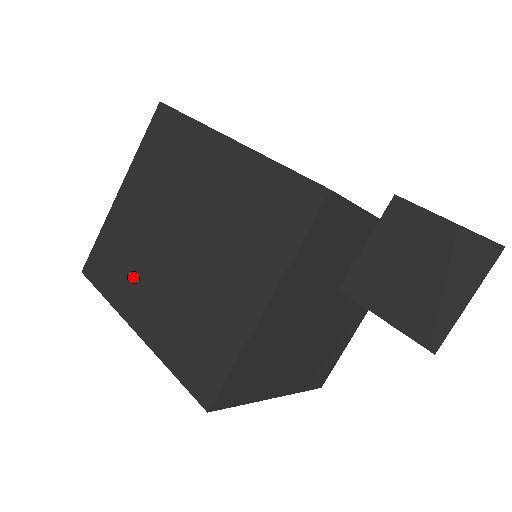
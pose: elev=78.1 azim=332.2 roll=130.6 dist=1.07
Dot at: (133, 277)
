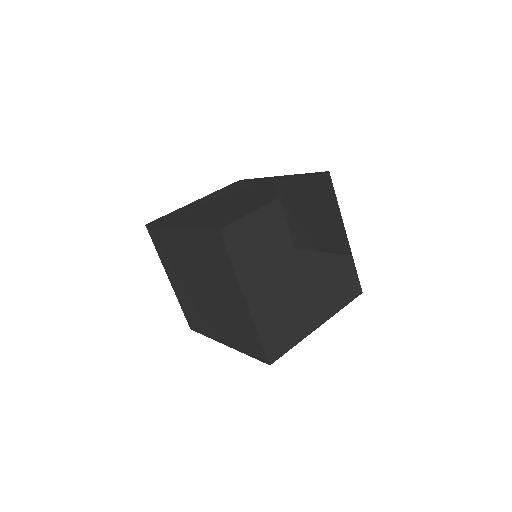
Dot at: (205, 319)
